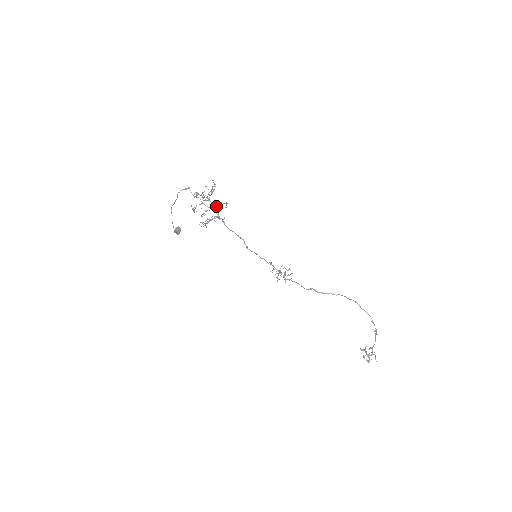
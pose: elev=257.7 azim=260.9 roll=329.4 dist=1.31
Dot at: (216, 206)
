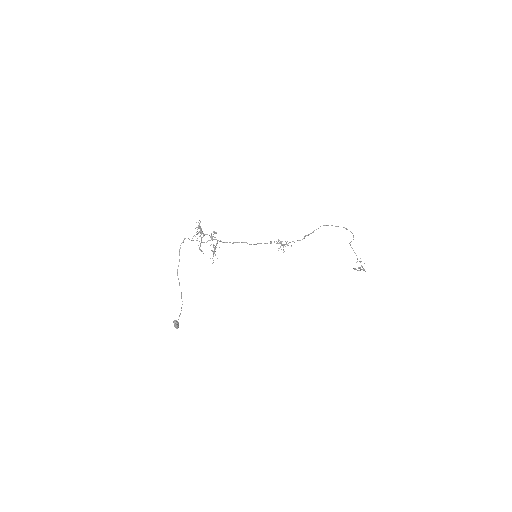
Dot at: (211, 236)
